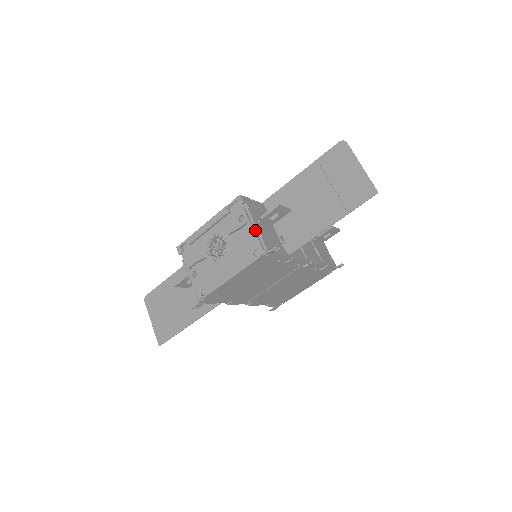
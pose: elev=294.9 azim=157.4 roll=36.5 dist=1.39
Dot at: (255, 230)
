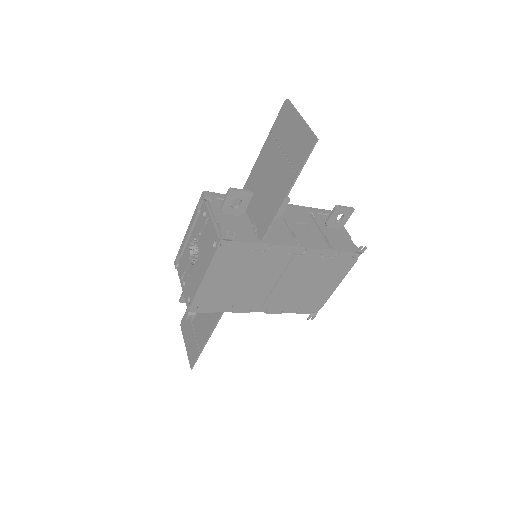
Dot at: (215, 221)
